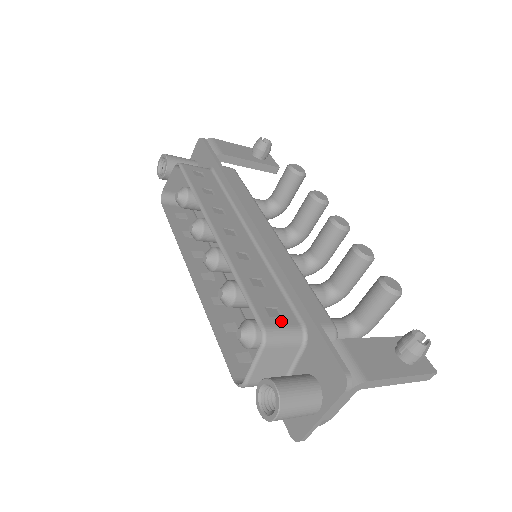
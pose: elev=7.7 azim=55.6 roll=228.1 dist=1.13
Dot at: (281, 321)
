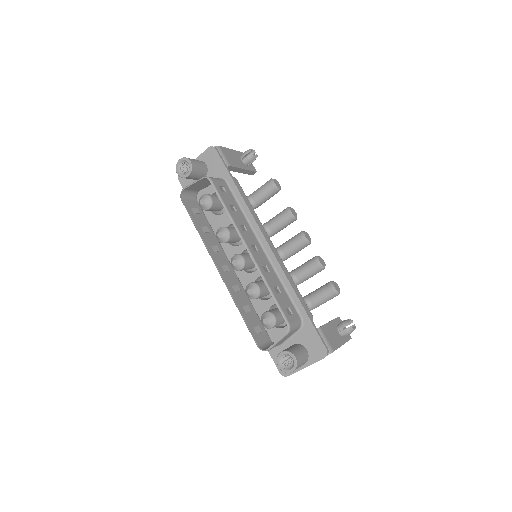
Dot at: (293, 317)
